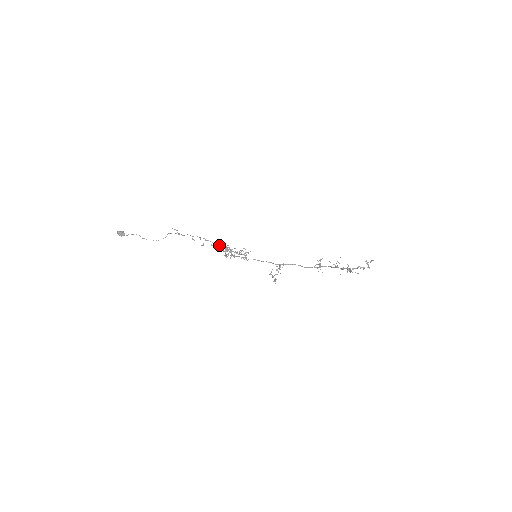
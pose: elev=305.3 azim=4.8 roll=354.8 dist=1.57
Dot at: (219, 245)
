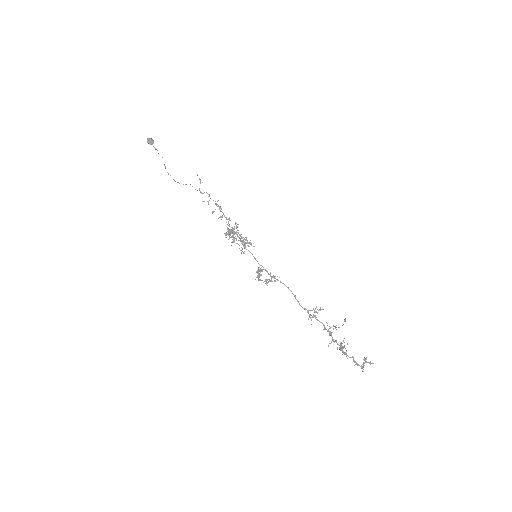
Dot at: (228, 222)
